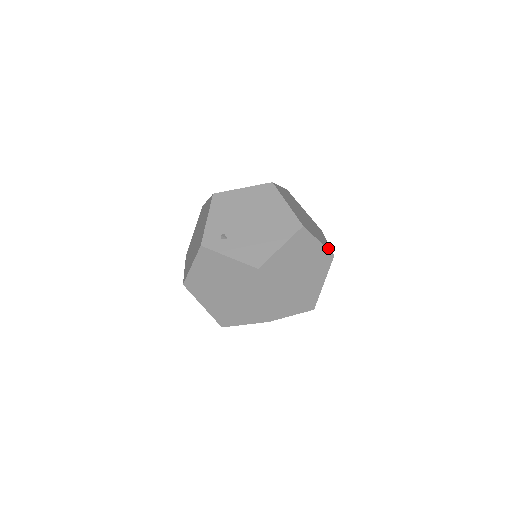
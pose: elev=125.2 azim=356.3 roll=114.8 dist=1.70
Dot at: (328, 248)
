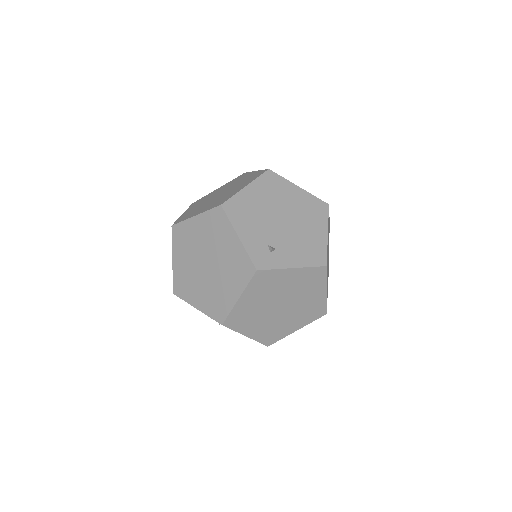
Dot at: occluded
